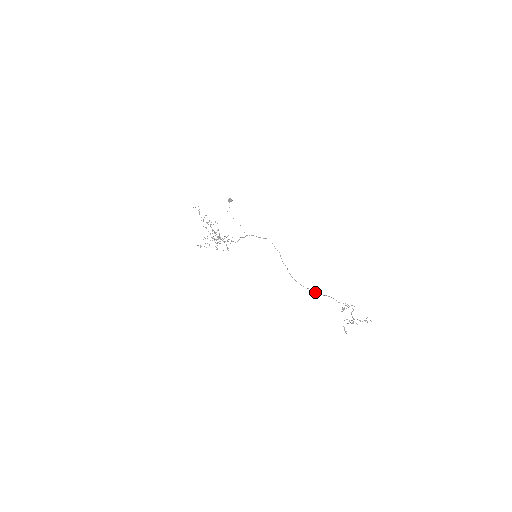
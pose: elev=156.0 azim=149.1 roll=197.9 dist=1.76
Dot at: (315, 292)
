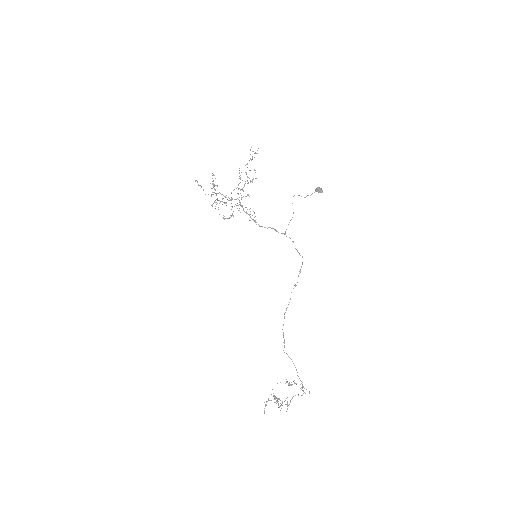
Dot at: occluded
